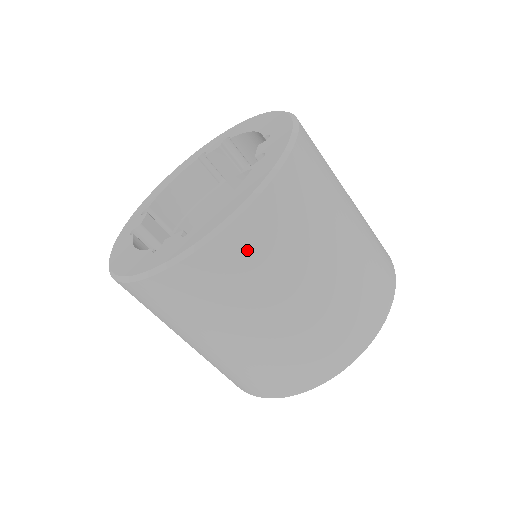
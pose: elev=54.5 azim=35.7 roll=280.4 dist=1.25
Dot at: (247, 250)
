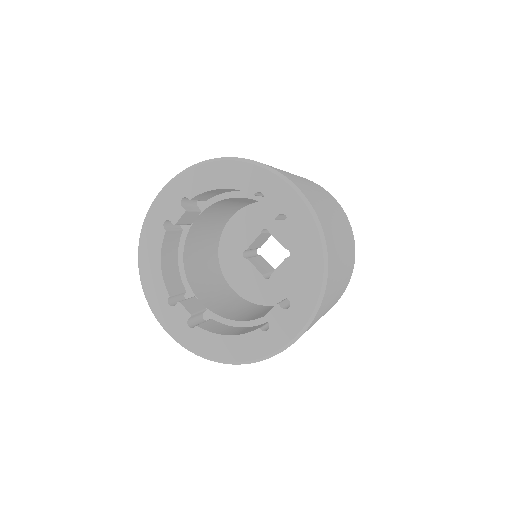
Dot at: (331, 283)
